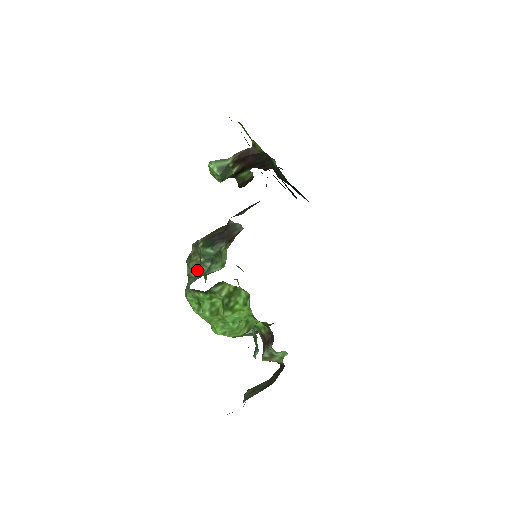
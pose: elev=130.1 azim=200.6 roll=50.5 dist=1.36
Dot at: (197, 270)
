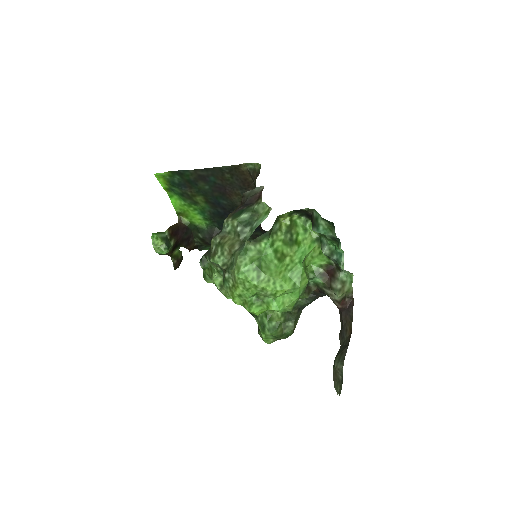
Dot at: (237, 243)
